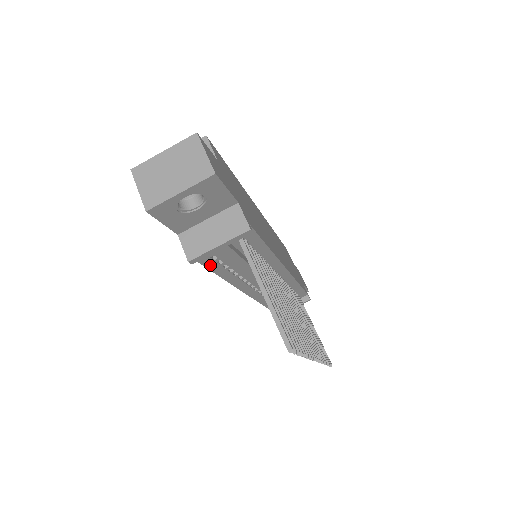
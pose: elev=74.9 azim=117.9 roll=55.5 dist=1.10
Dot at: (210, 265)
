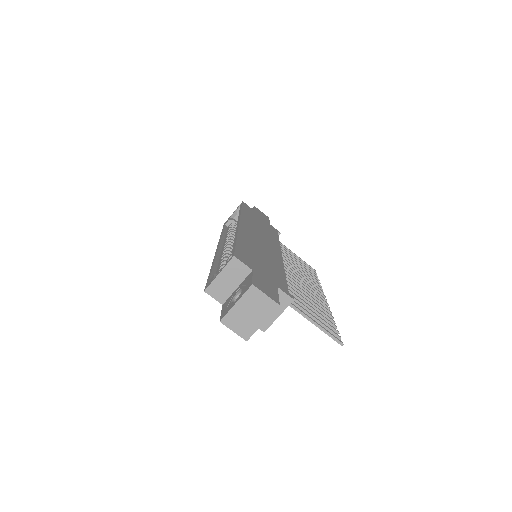
Dot at: occluded
